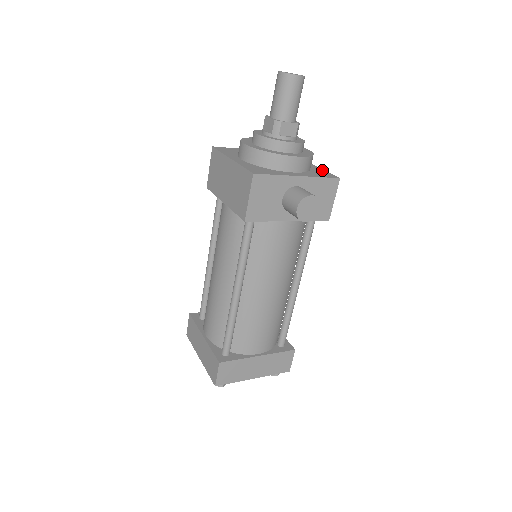
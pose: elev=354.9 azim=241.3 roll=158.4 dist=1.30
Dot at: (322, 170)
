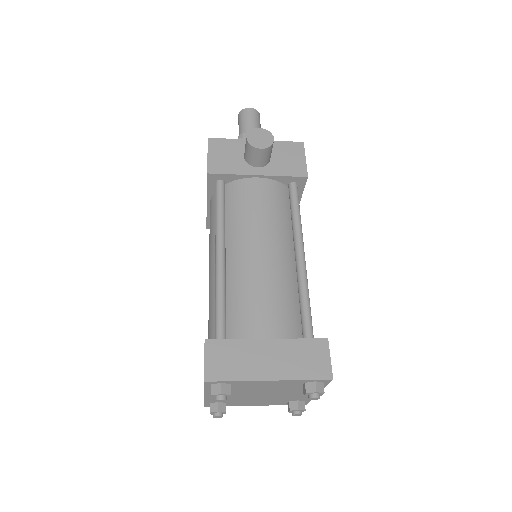
Dot at: occluded
